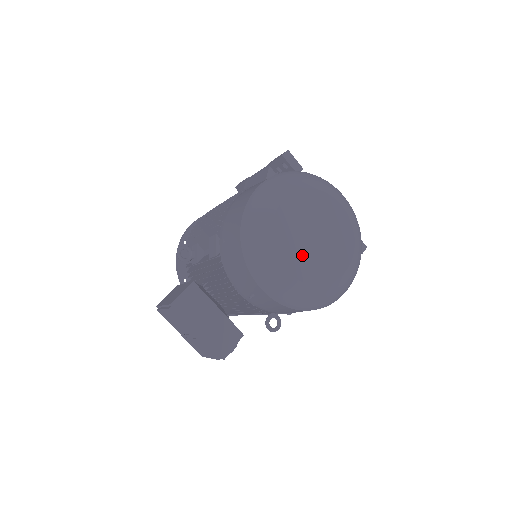
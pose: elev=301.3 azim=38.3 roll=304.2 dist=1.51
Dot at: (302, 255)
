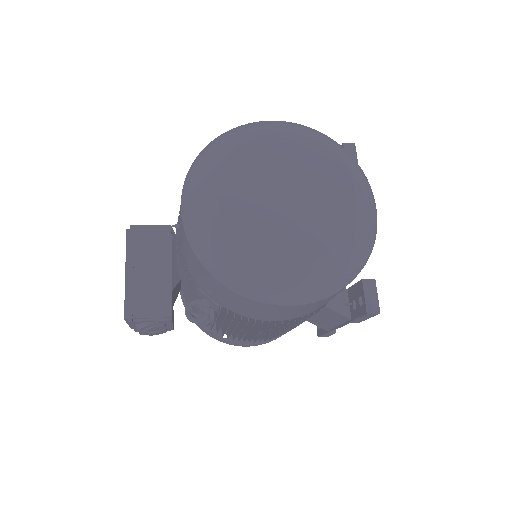
Dot at: (252, 198)
